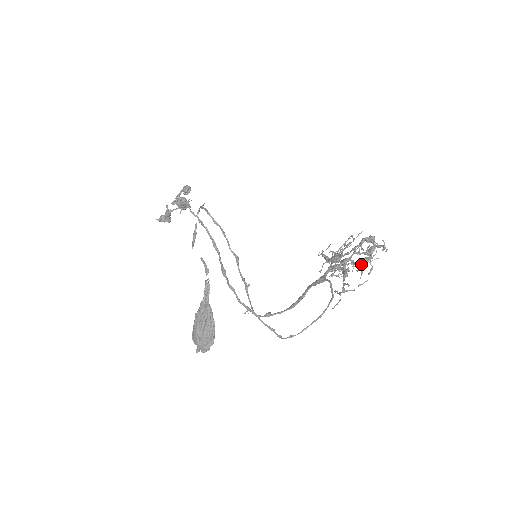
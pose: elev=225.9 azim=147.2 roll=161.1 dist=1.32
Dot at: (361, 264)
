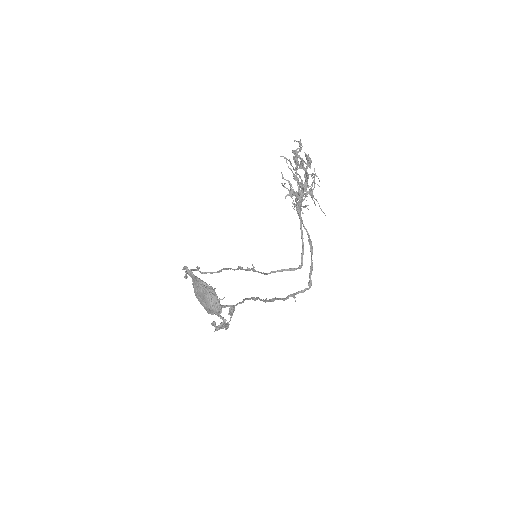
Dot at: occluded
